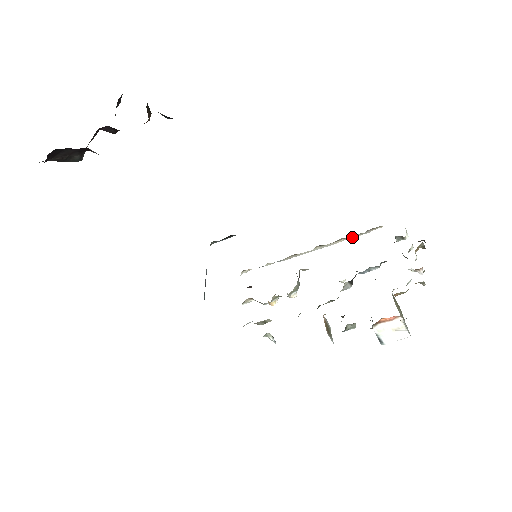
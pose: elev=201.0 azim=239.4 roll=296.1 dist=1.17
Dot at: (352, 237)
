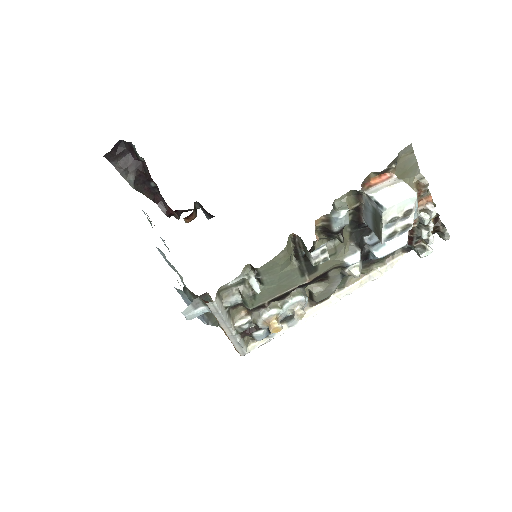
Dot at: (373, 276)
